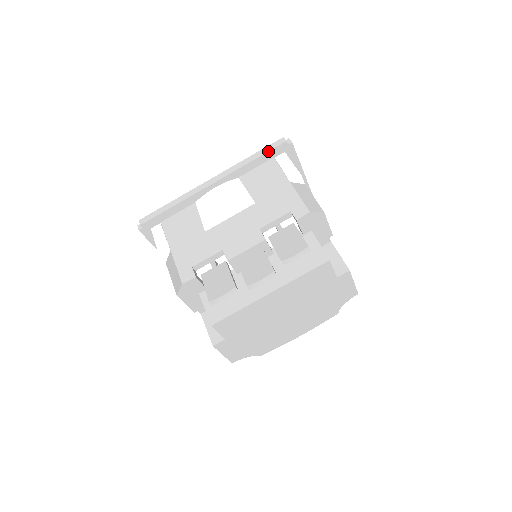
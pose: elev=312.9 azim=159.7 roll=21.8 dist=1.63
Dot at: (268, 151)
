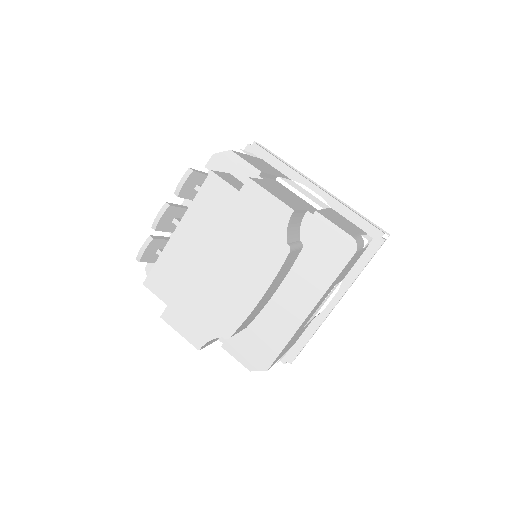
Dot at: occluded
